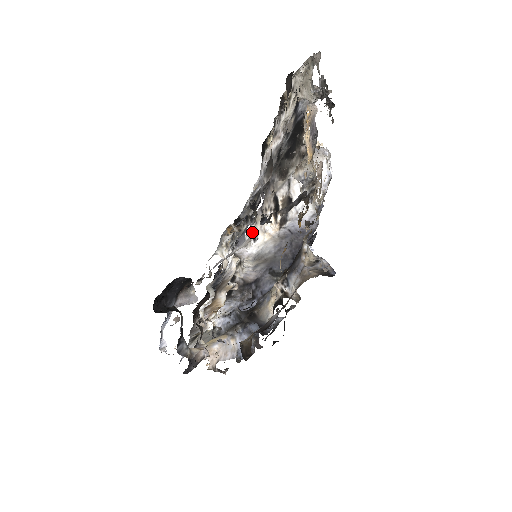
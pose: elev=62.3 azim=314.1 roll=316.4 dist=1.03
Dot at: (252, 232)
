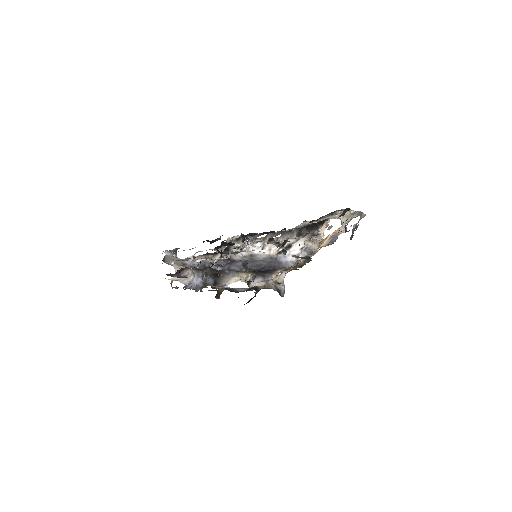
Dot at: occluded
